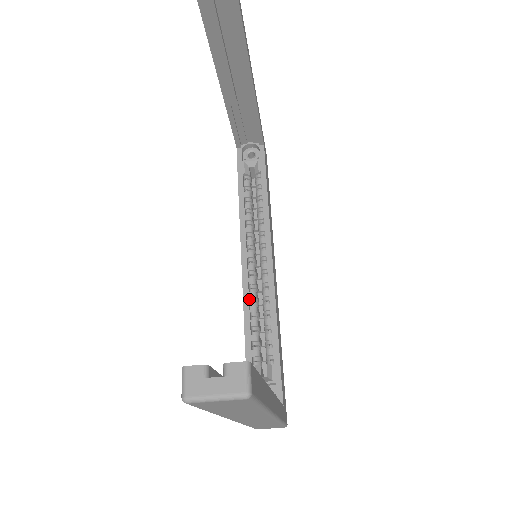
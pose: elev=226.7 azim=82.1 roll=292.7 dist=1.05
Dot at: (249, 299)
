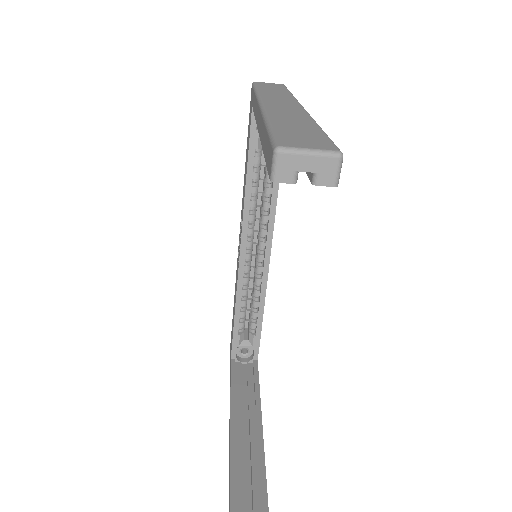
Dot at: (242, 284)
